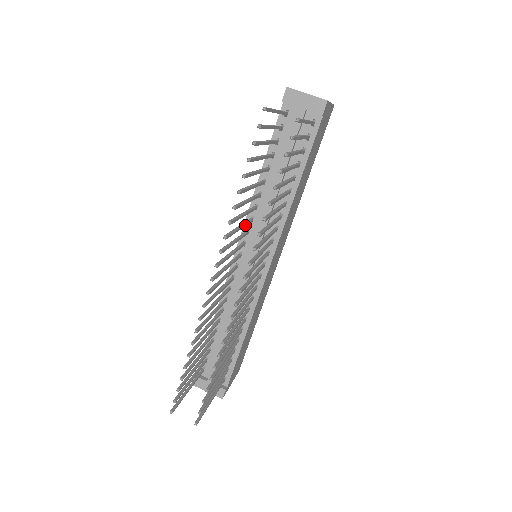
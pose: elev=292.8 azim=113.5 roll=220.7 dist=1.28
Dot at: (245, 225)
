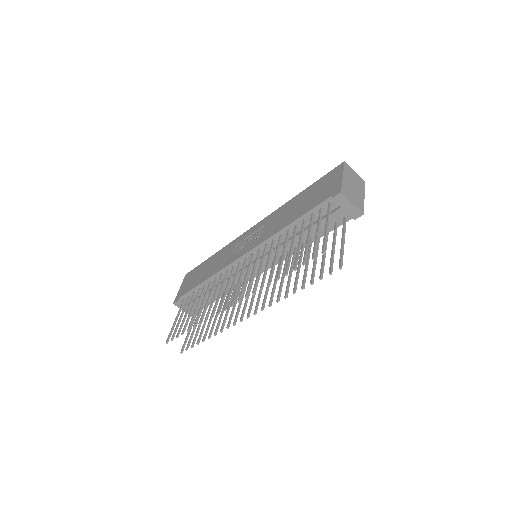
Dot at: (263, 260)
